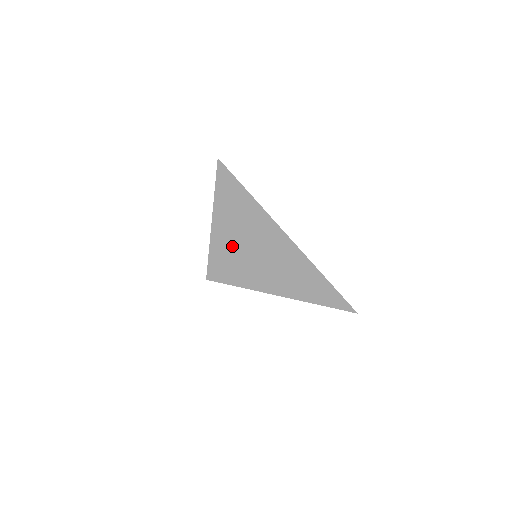
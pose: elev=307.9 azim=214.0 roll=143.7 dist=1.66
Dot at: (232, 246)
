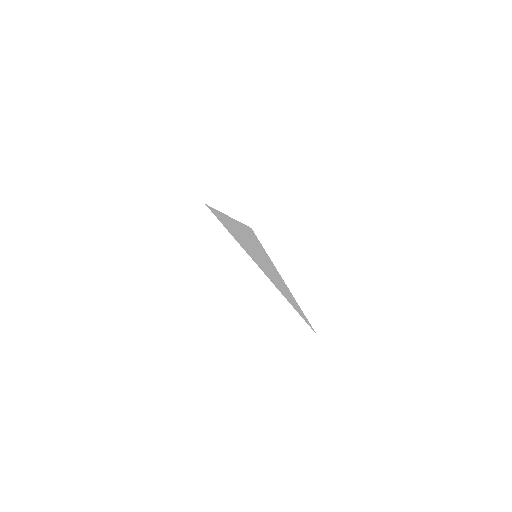
Dot at: (238, 233)
